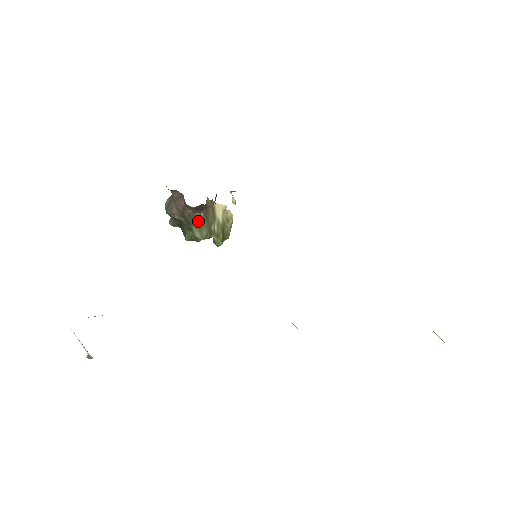
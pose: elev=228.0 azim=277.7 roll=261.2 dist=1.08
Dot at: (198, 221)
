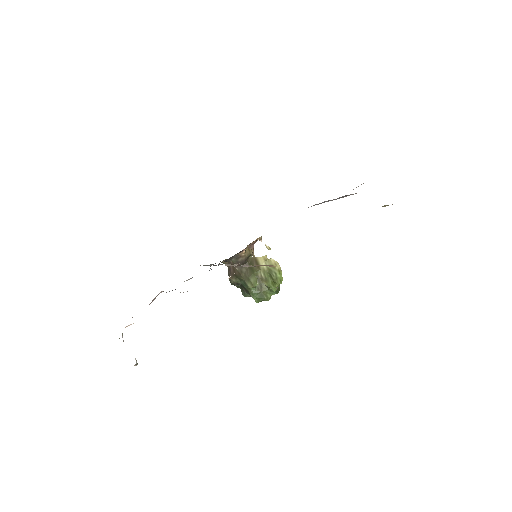
Dot at: (246, 274)
